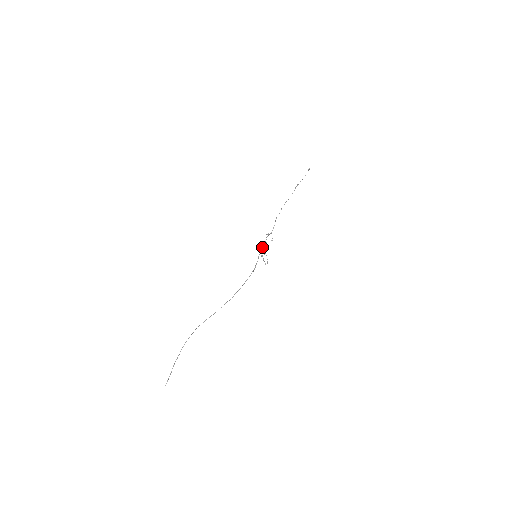
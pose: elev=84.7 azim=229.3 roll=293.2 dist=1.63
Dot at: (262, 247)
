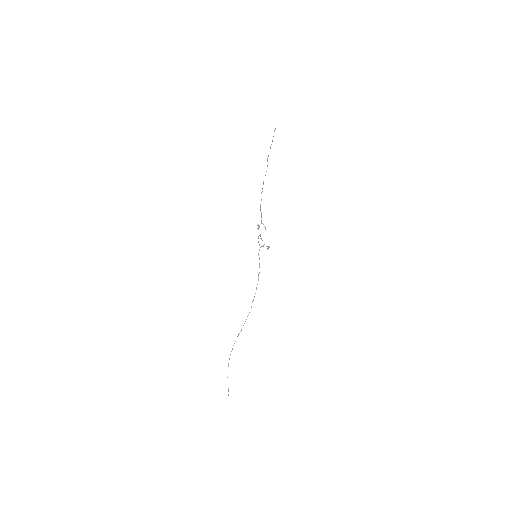
Dot at: occluded
